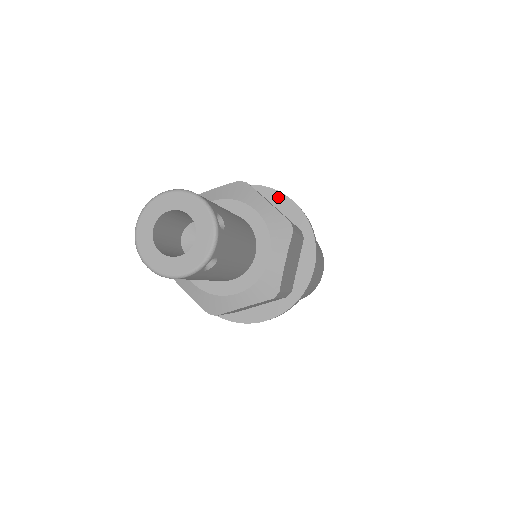
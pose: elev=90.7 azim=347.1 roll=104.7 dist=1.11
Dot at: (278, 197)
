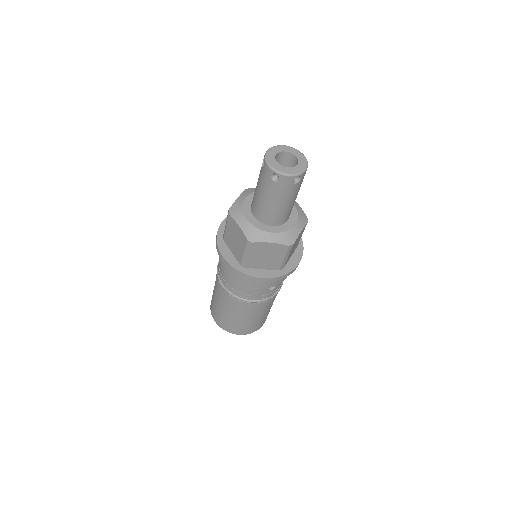
Dot at: occluded
